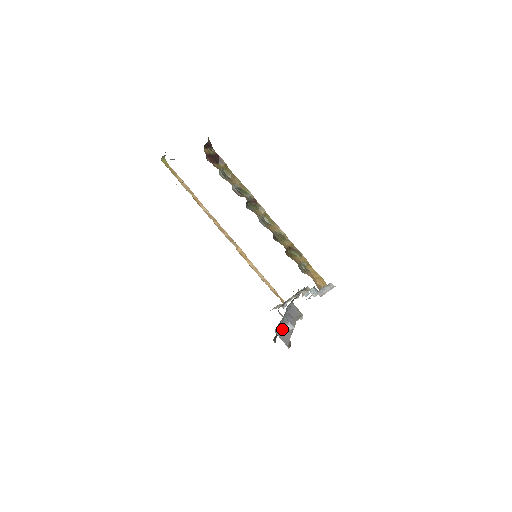
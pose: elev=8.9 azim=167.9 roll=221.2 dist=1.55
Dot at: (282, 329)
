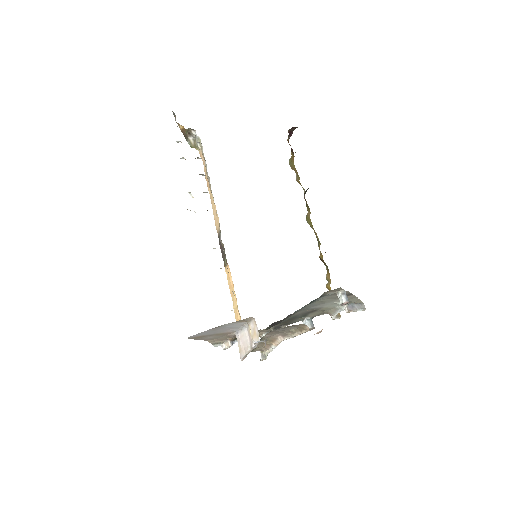
Dot at: occluded
